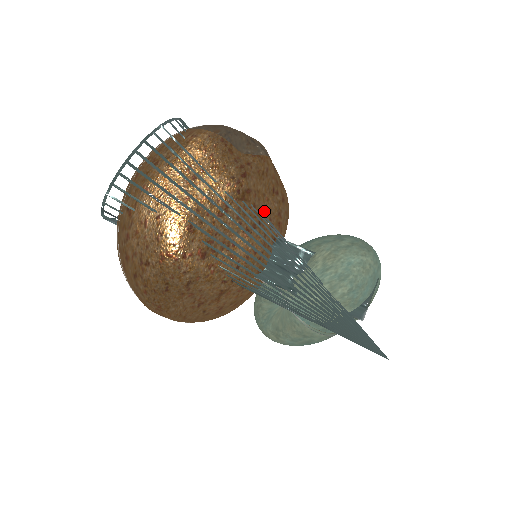
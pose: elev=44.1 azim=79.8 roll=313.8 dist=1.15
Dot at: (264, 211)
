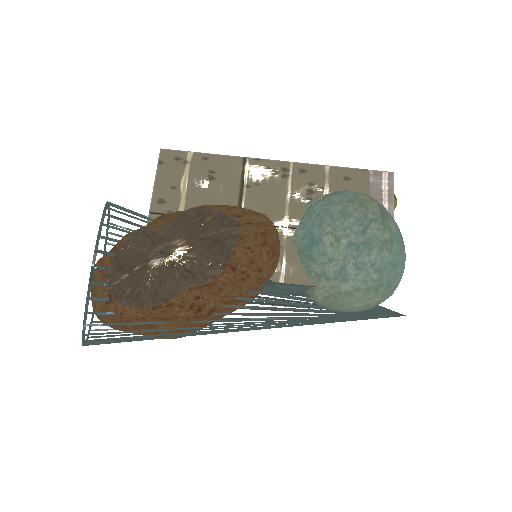
Dot at: (240, 292)
